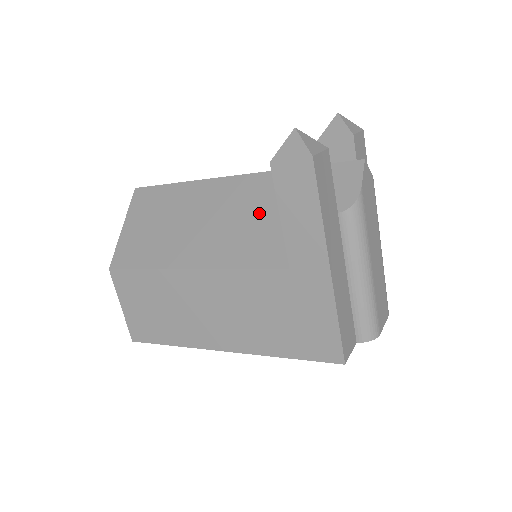
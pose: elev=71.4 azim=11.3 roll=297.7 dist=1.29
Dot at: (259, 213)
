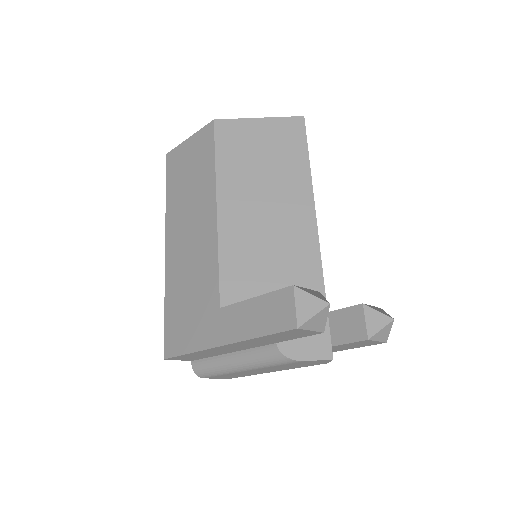
Dot at: (276, 264)
